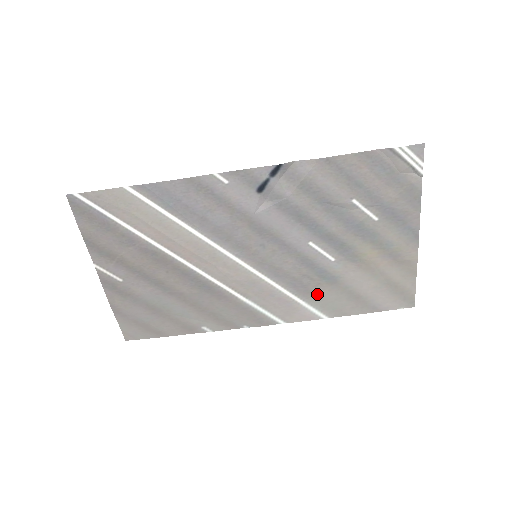
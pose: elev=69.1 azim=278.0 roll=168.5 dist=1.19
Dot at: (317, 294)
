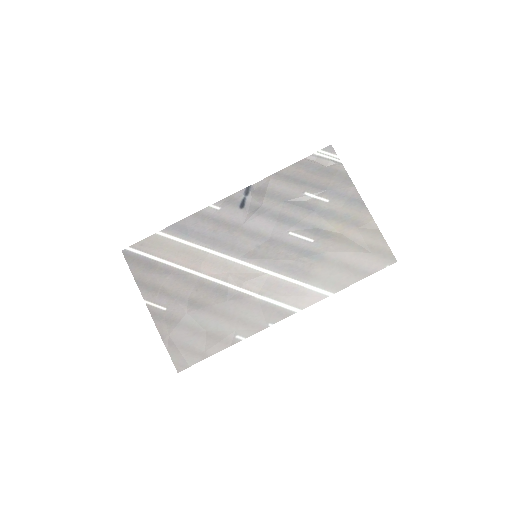
Dot at: (314, 274)
